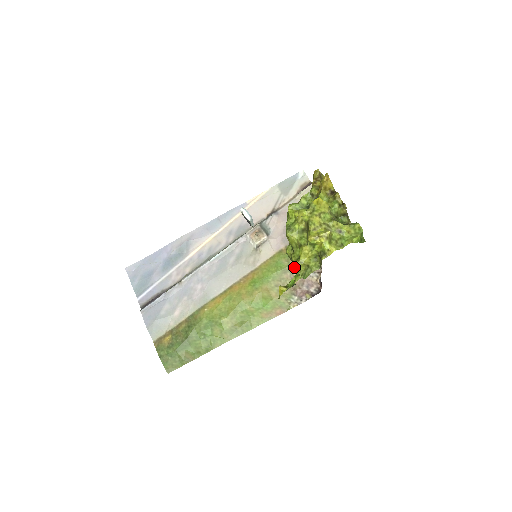
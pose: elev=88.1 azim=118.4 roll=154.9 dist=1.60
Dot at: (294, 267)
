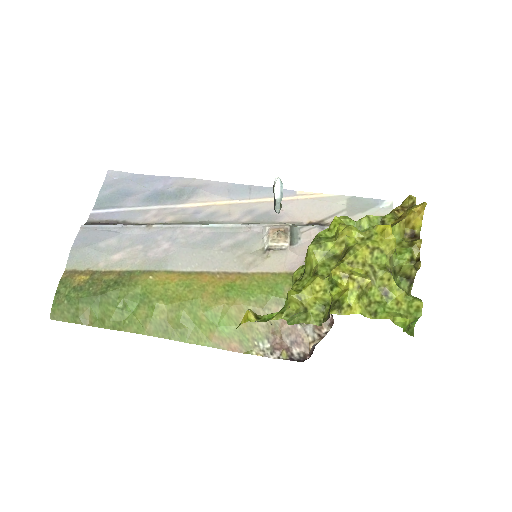
Dot at: occluded
